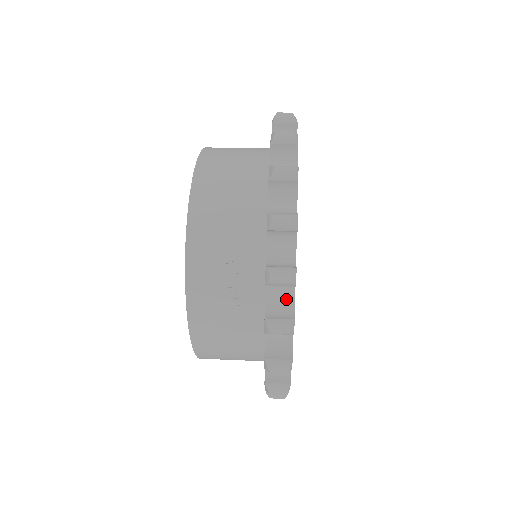
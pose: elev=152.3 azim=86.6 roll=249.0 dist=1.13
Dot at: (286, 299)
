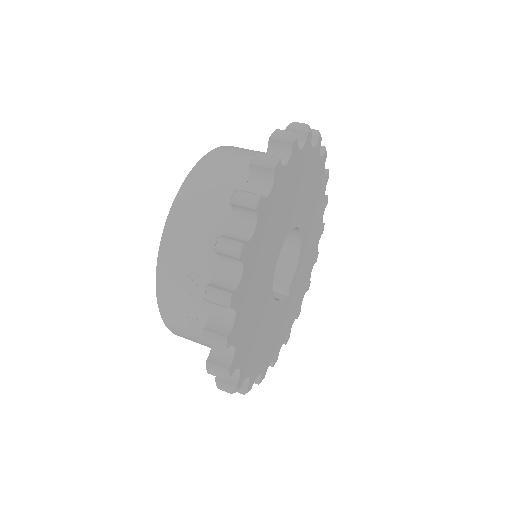
Dot at: (228, 348)
